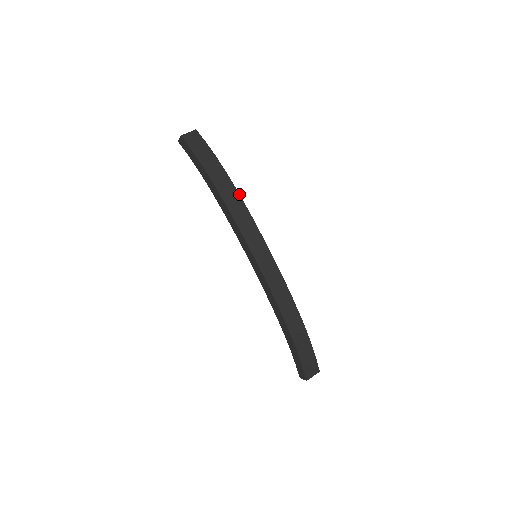
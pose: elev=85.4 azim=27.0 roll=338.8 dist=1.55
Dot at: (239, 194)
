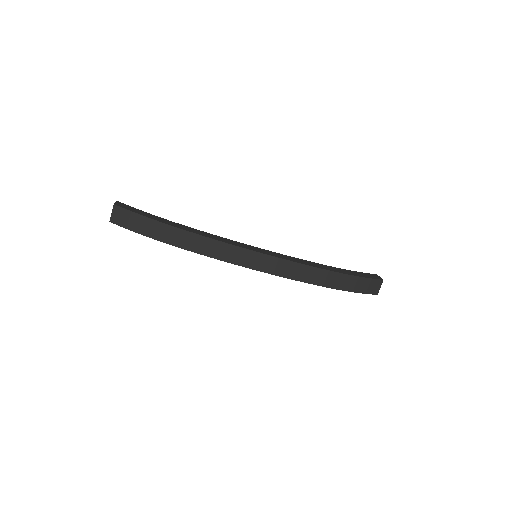
Dot at: (196, 234)
